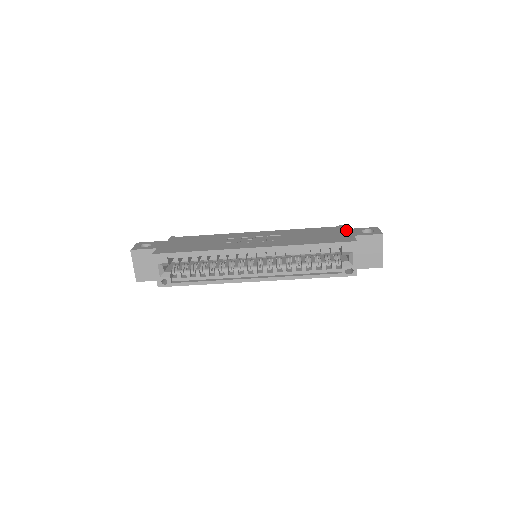
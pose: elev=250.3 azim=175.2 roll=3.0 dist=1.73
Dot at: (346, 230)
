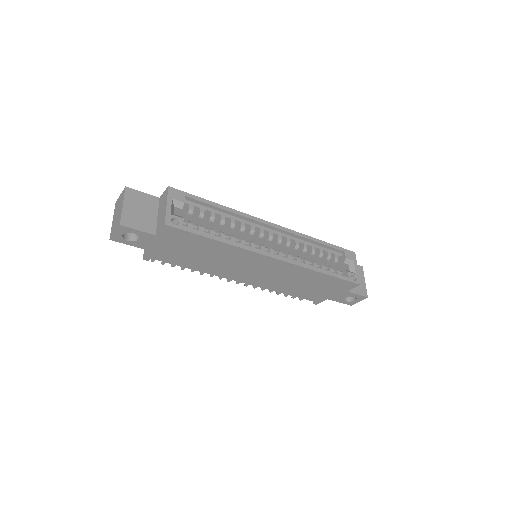
Dot at: occluded
